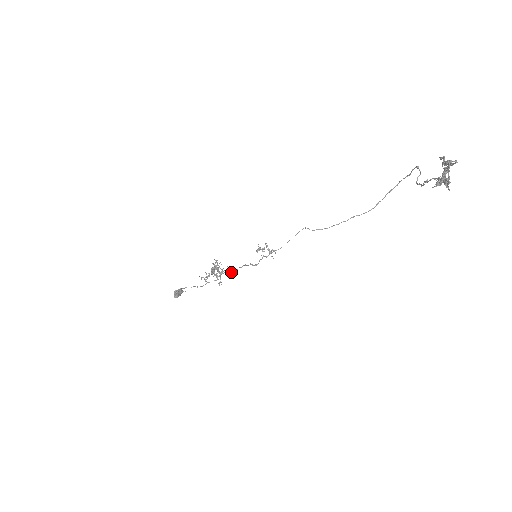
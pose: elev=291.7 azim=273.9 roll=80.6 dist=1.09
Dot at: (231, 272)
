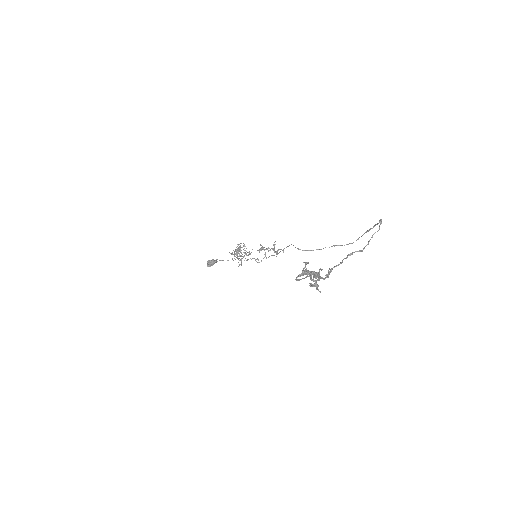
Dot at: occluded
